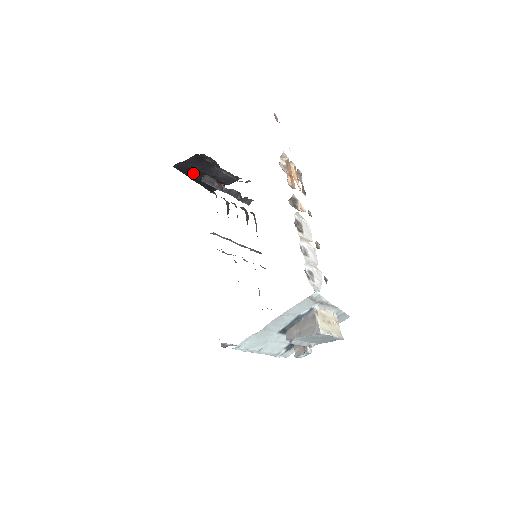
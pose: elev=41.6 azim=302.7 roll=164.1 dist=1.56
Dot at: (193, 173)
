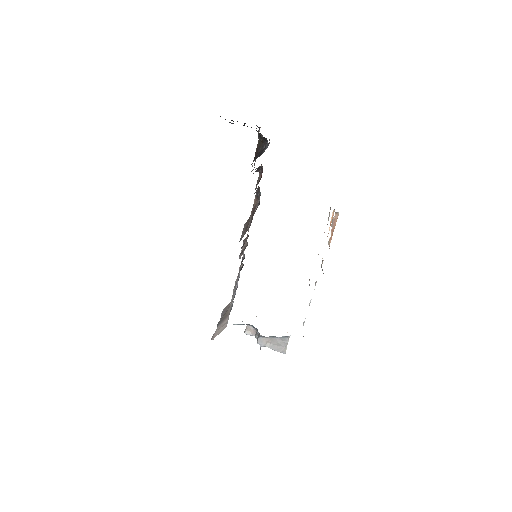
Dot at: occluded
